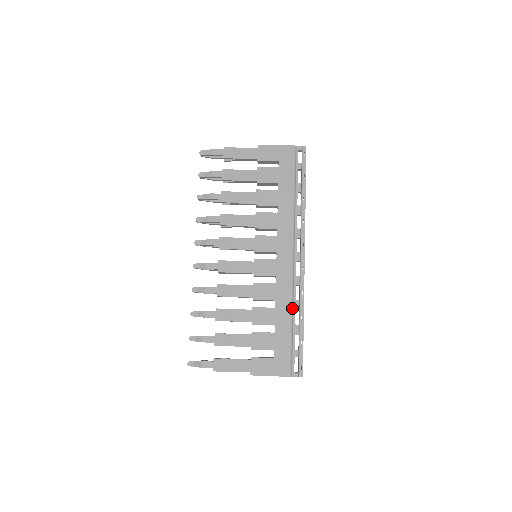
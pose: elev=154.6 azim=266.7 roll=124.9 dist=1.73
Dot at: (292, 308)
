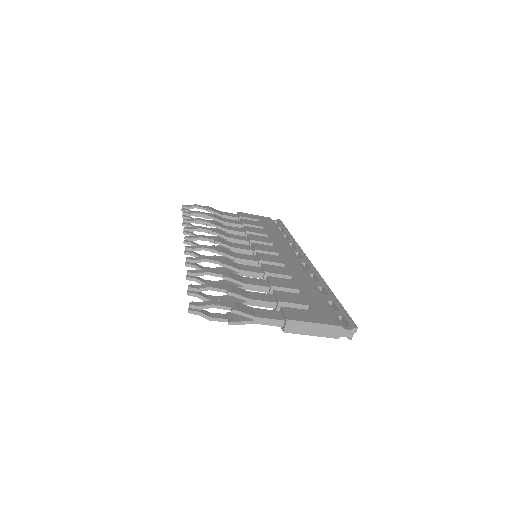
Dot at: (314, 283)
